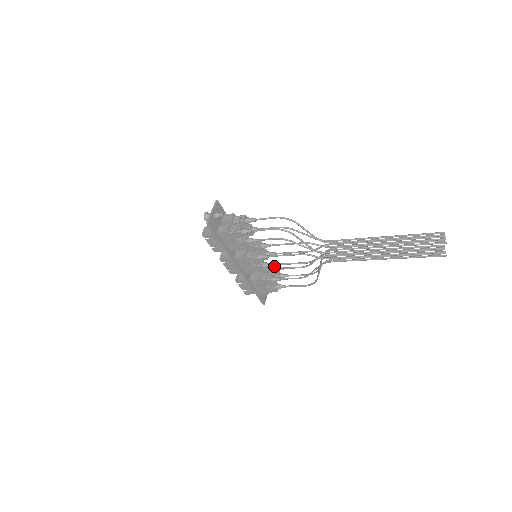
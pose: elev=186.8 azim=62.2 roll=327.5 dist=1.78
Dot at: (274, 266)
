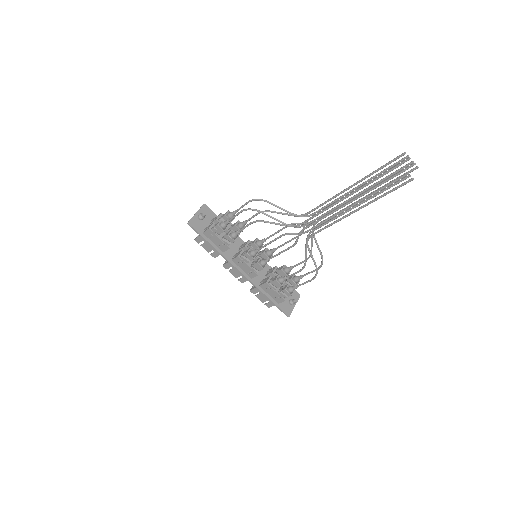
Dot at: (284, 267)
